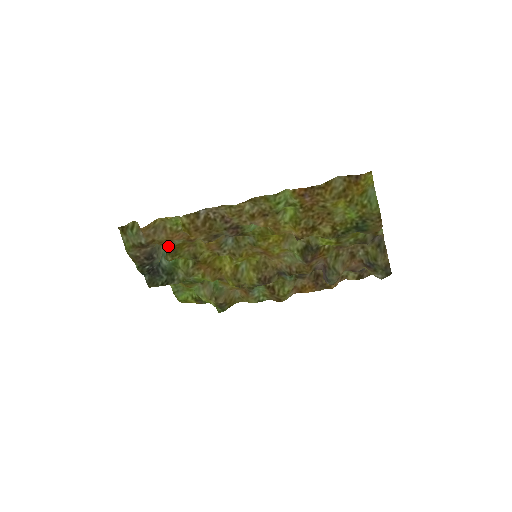
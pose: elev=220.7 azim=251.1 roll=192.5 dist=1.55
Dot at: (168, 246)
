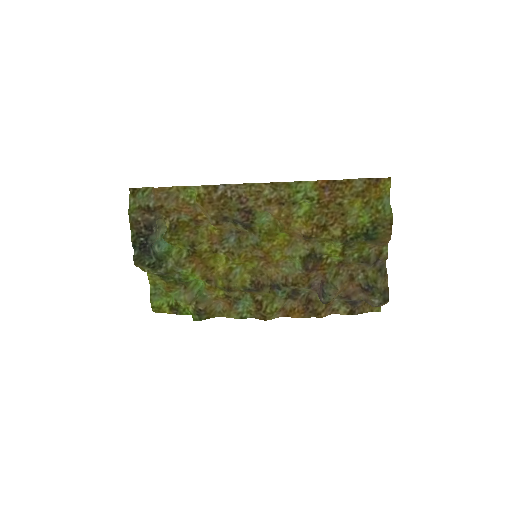
Dot at: (173, 219)
